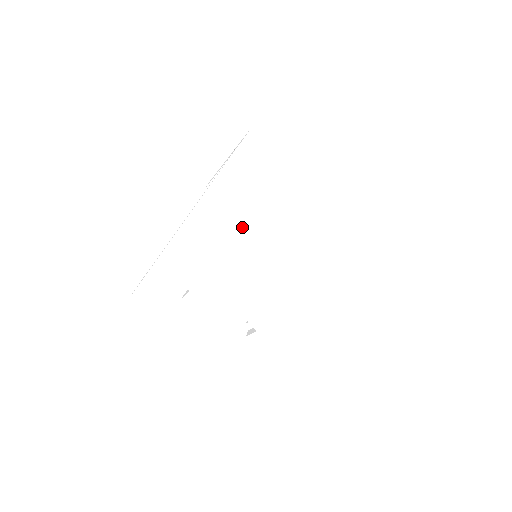
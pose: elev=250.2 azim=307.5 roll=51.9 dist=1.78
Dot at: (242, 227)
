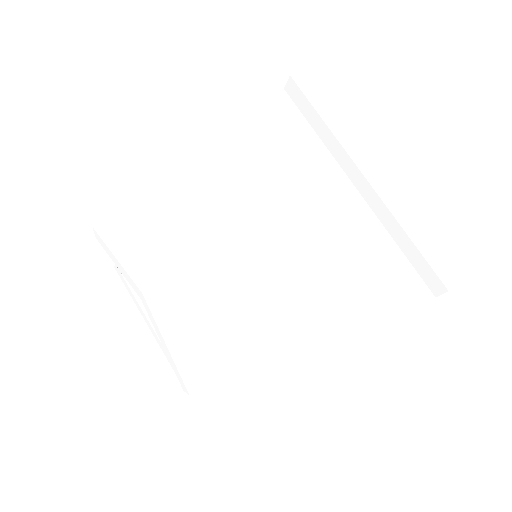
Dot at: (237, 193)
